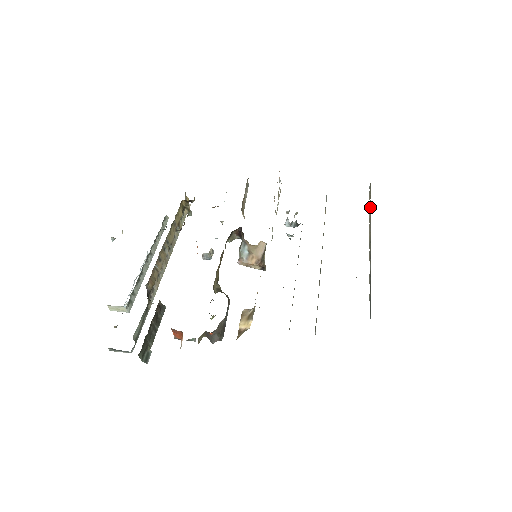
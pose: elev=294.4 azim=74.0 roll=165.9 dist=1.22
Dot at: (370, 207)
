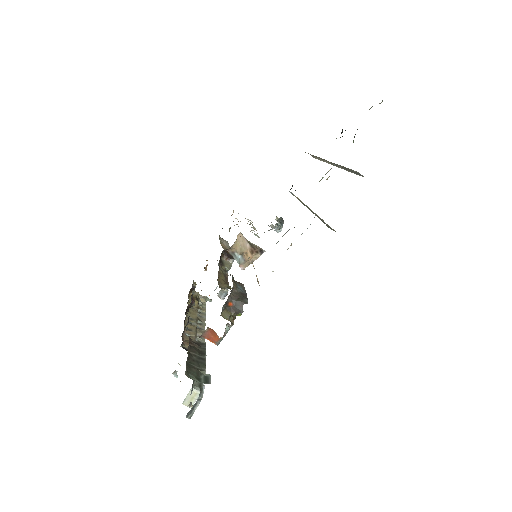
Dot at: occluded
